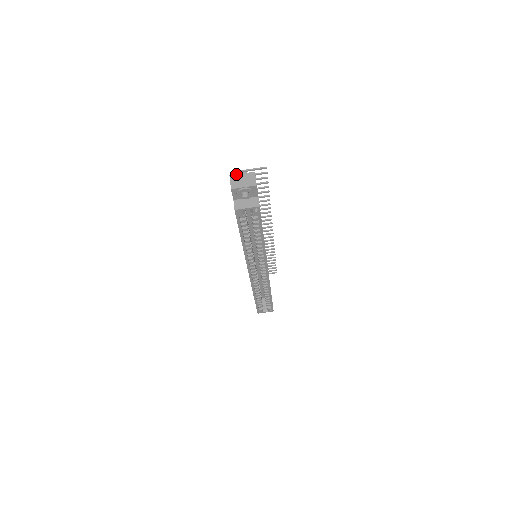
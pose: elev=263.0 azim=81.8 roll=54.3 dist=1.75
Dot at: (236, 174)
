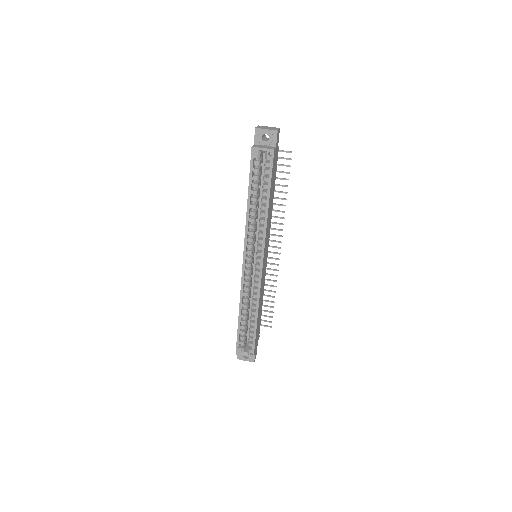
Dot at: (264, 126)
